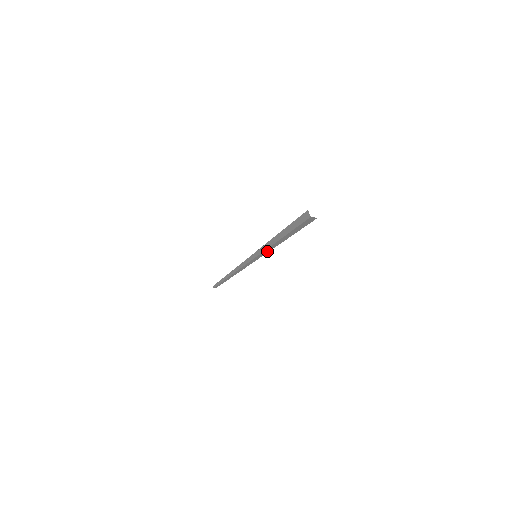
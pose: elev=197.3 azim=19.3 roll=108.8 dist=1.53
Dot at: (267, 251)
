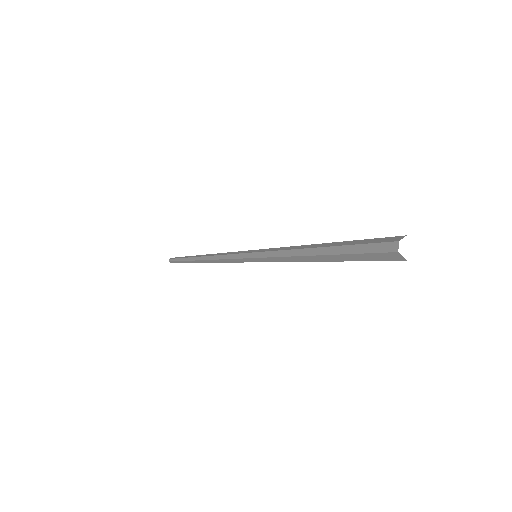
Dot at: occluded
